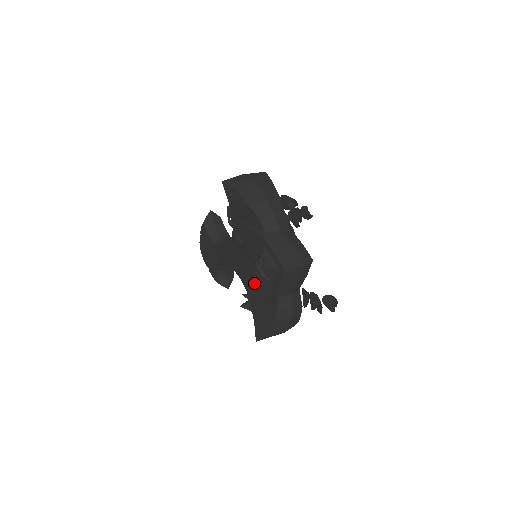
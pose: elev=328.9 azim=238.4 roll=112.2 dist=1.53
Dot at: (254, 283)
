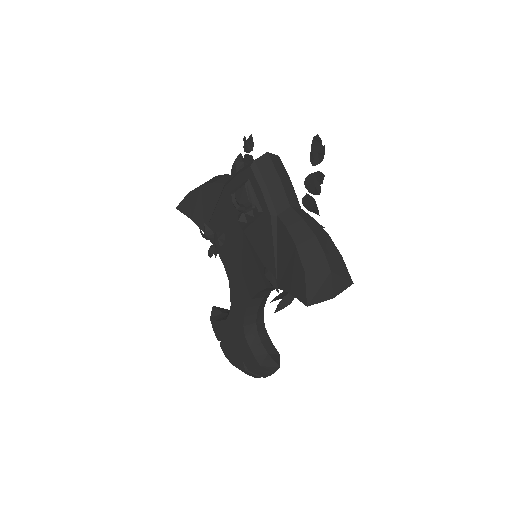
Dot at: (258, 253)
